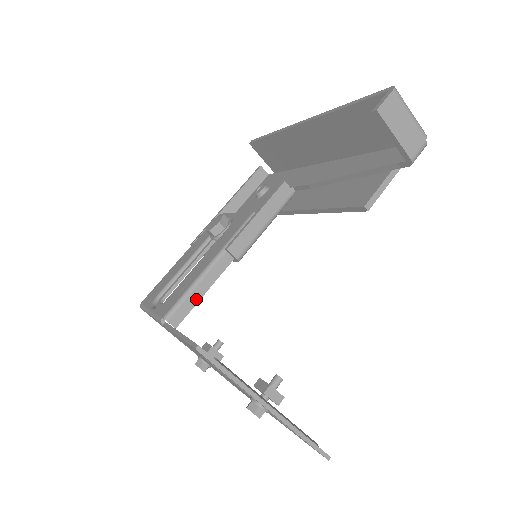
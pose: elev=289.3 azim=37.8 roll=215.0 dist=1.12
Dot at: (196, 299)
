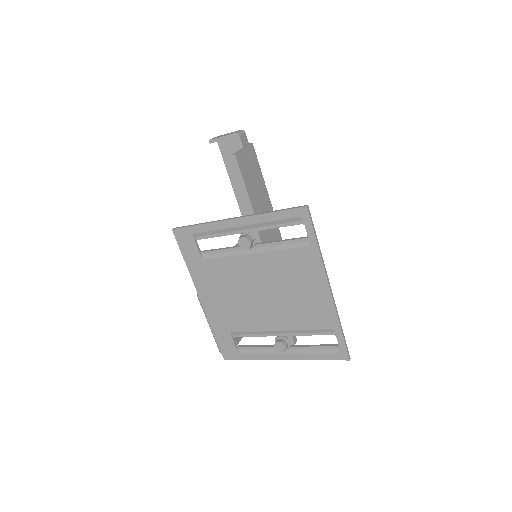
Dot at: occluded
